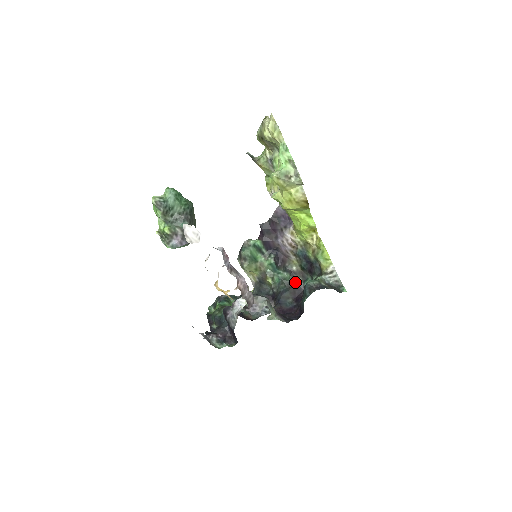
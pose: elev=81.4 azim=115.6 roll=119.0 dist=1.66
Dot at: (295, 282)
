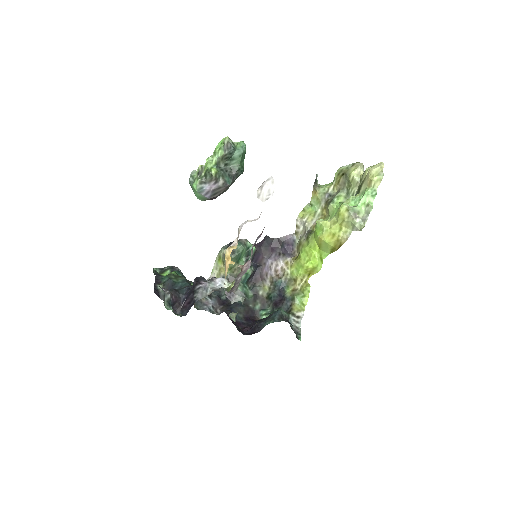
Dot at: (253, 304)
